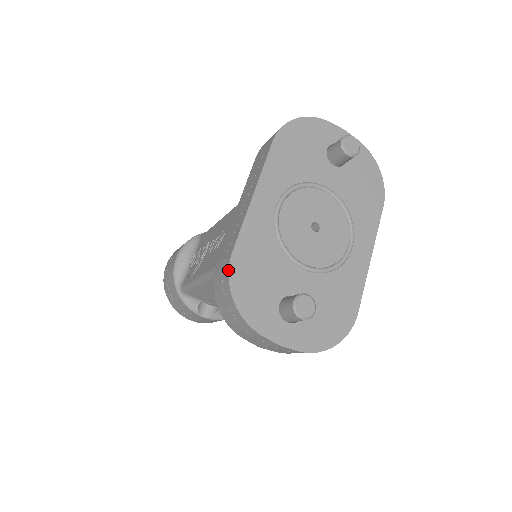
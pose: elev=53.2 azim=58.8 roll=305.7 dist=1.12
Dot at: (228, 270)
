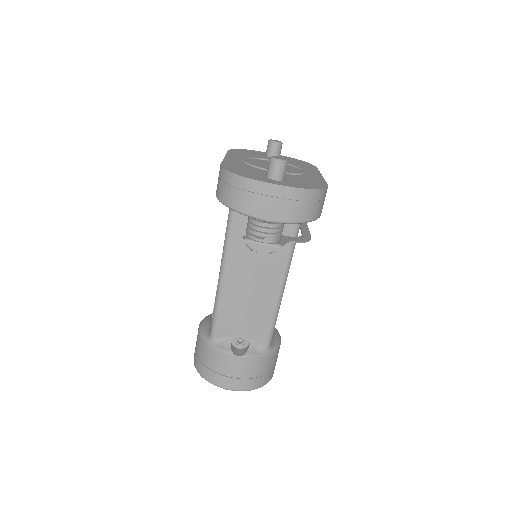
Dot at: (221, 167)
